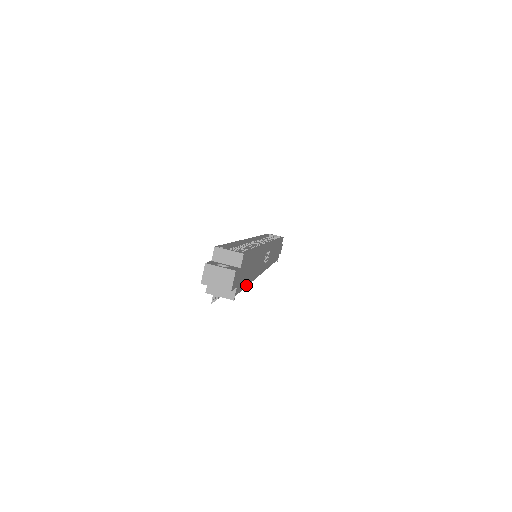
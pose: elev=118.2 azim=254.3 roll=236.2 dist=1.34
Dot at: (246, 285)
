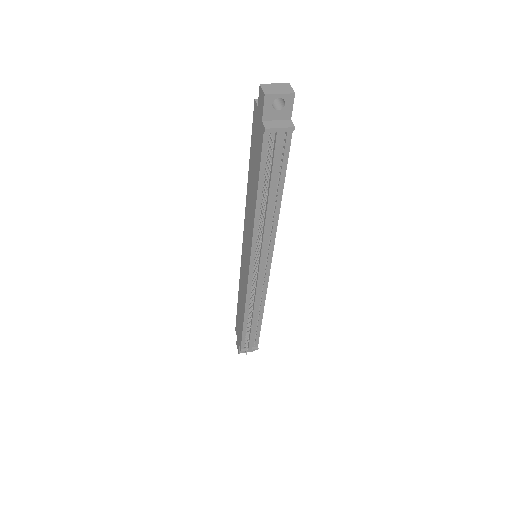
Dot at: (284, 178)
